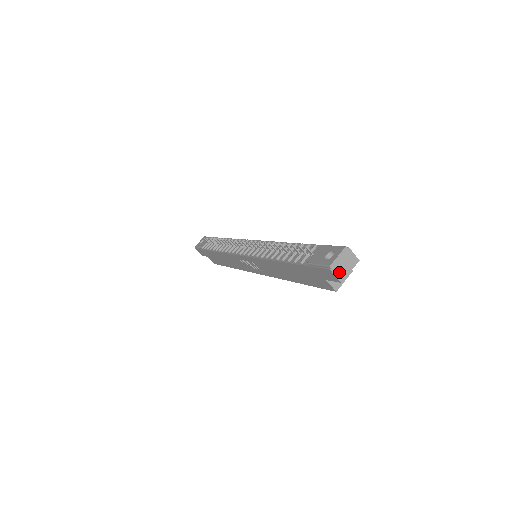
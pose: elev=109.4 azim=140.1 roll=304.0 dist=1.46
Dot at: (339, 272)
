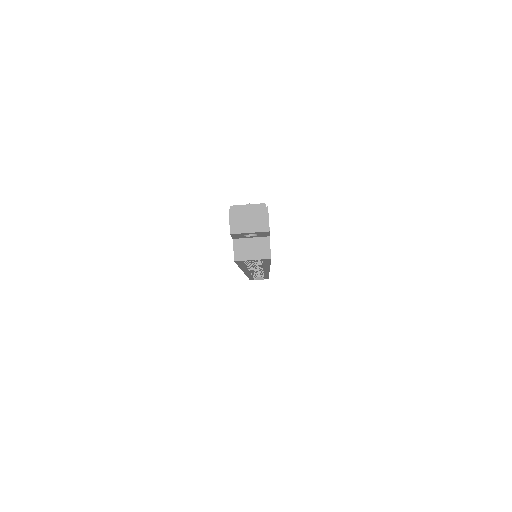
Dot at: (237, 221)
